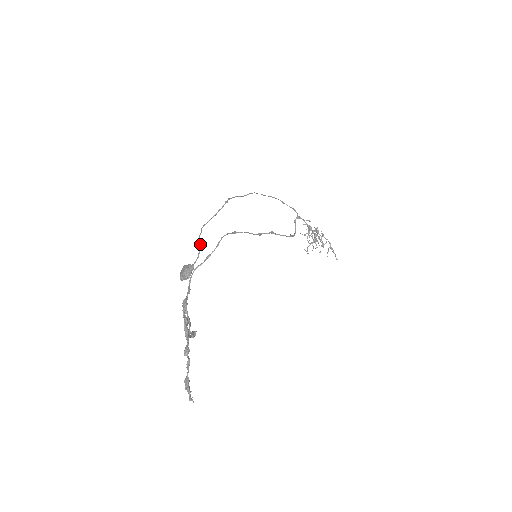
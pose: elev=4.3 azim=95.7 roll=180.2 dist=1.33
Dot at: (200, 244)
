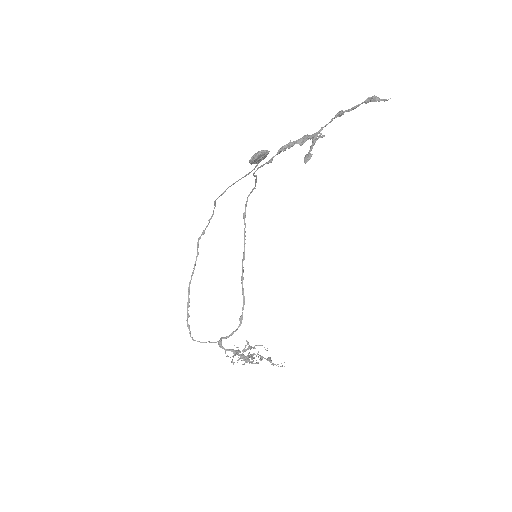
Dot at: occluded
